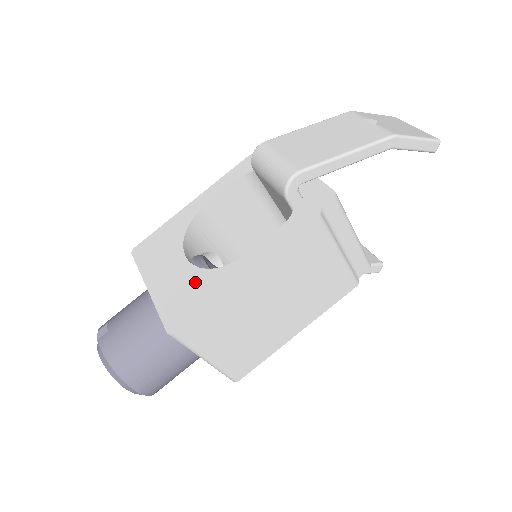
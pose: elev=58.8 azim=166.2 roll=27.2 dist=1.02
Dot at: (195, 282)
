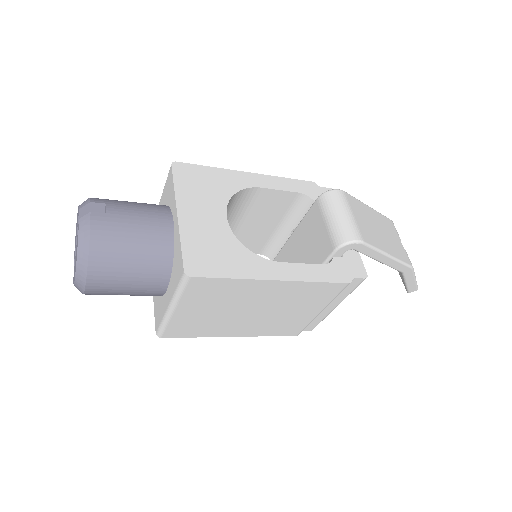
Dot at: (228, 247)
